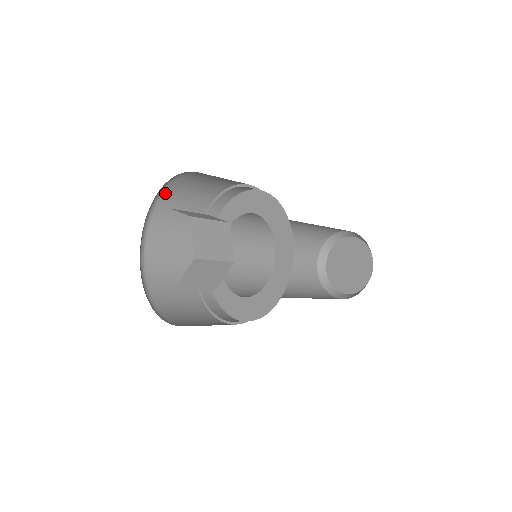
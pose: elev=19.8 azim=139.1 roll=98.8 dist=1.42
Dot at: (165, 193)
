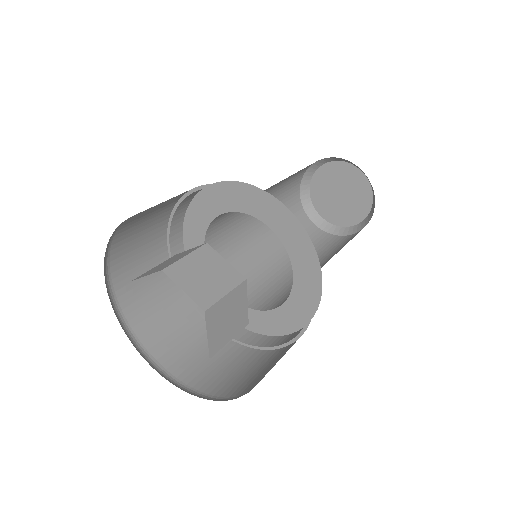
Dot at: (112, 270)
